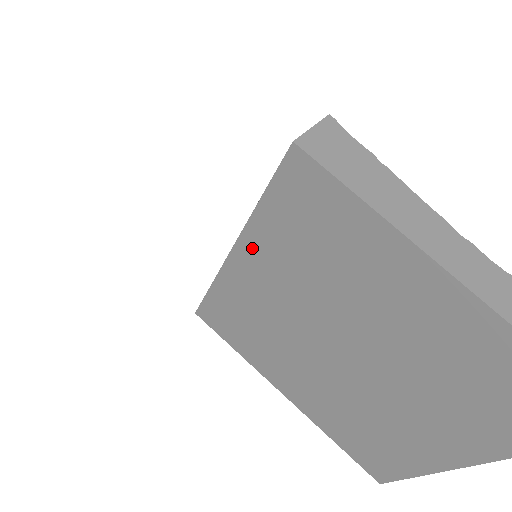
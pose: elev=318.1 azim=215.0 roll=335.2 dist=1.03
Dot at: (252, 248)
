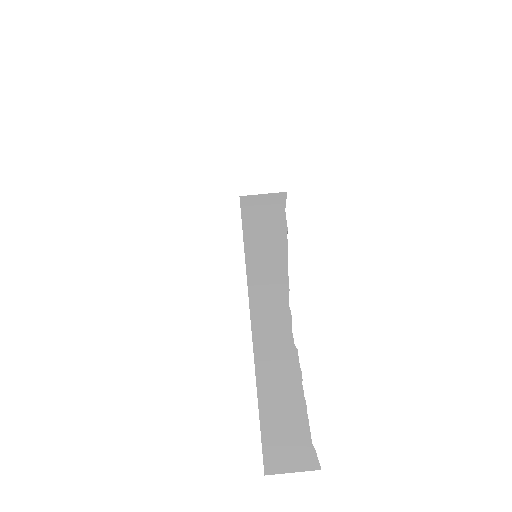
Dot at: occluded
